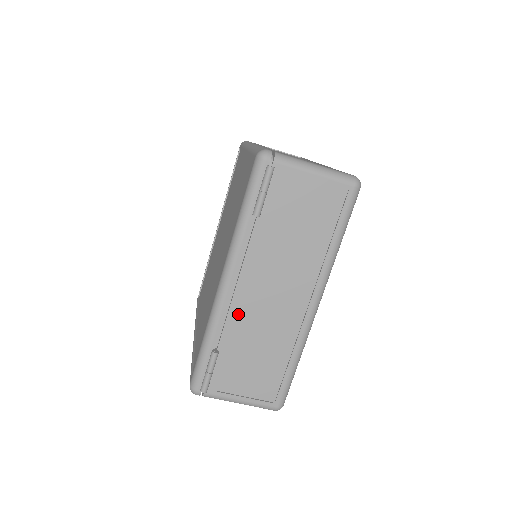
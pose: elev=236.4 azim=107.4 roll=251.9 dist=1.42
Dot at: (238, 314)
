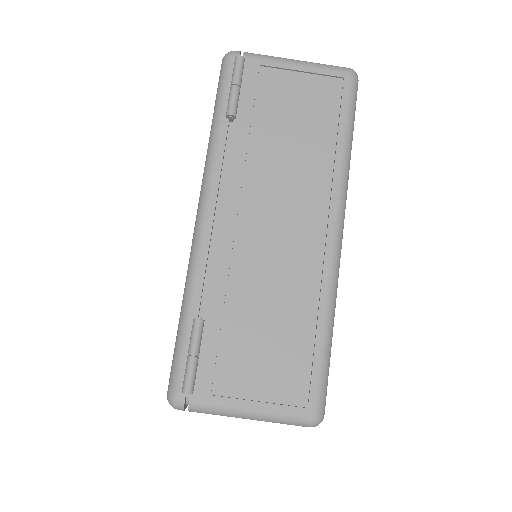
Dot at: (226, 258)
